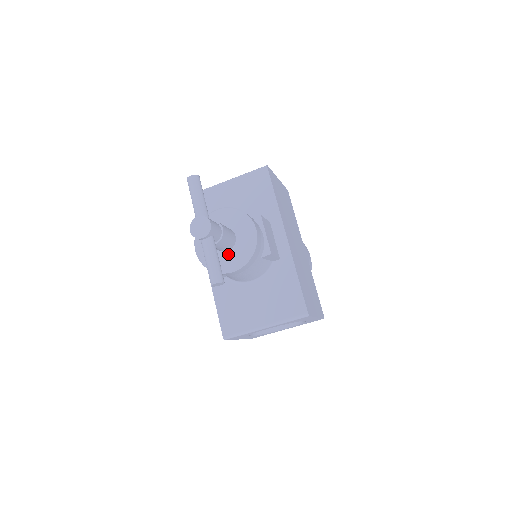
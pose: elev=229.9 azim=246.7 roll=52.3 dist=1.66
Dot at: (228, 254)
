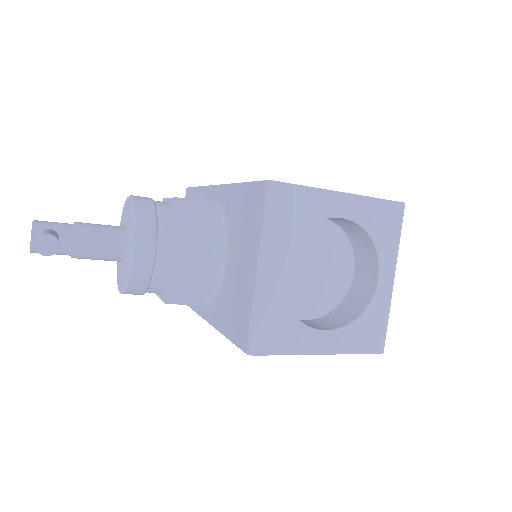
Dot at: (127, 247)
